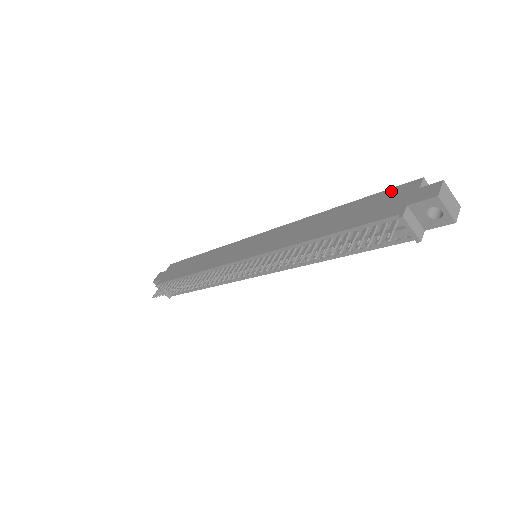
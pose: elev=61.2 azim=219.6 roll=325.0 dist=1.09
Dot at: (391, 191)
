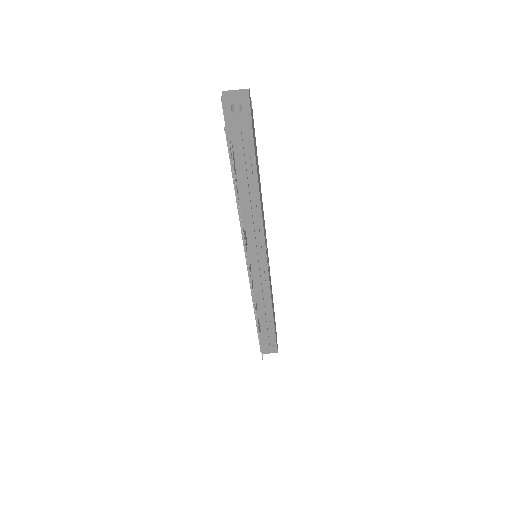
Dot at: occluded
